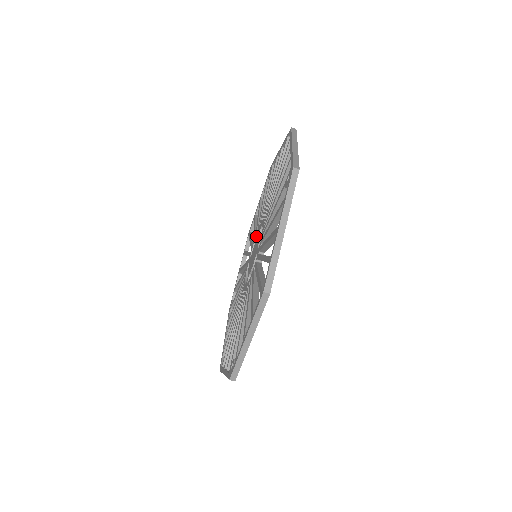
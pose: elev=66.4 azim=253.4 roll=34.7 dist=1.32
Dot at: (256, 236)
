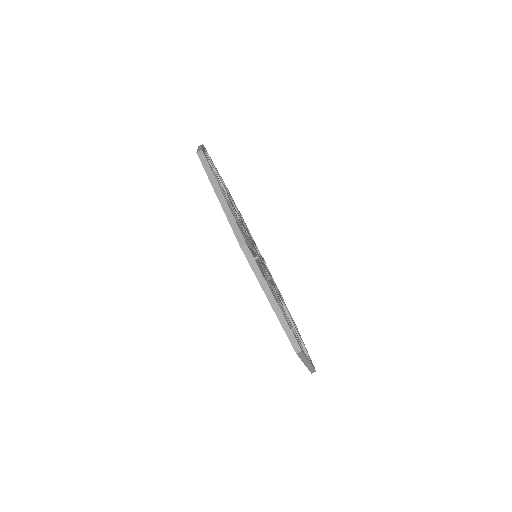
Dot at: occluded
